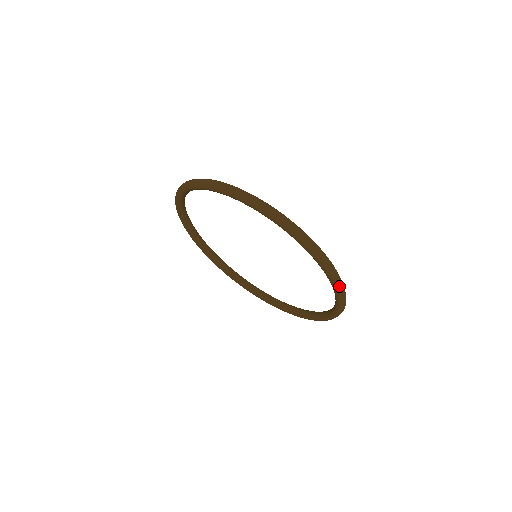
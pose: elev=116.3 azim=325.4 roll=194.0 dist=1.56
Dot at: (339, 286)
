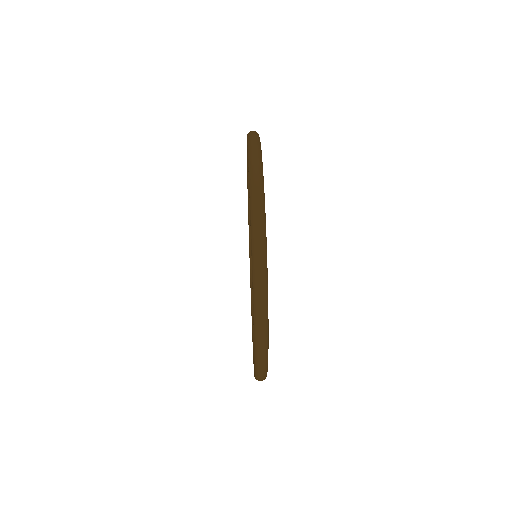
Dot at: (257, 304)
